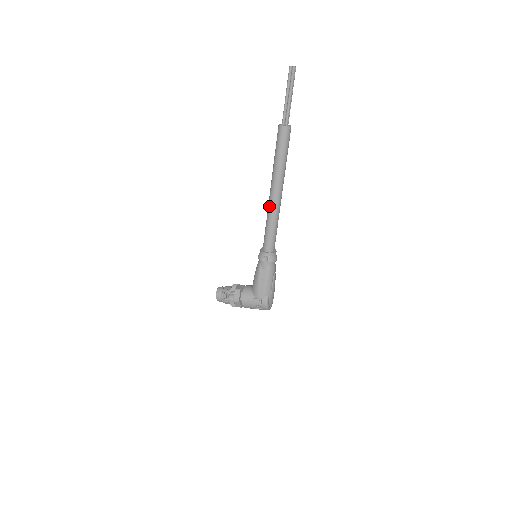
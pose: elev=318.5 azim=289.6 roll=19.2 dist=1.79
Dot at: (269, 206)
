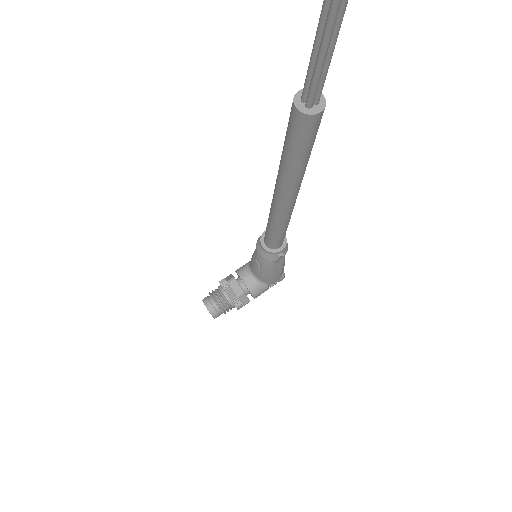
Dot at: (282, 214)
